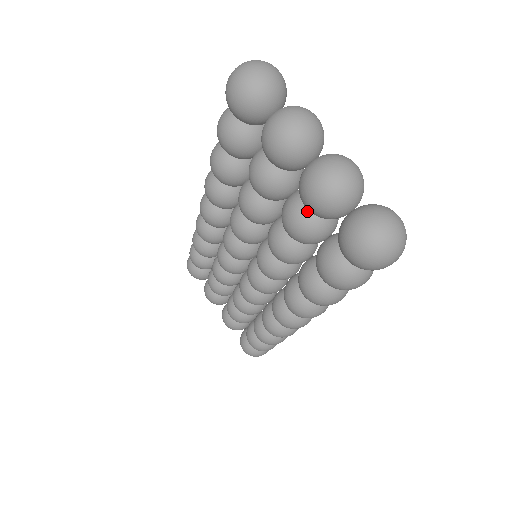
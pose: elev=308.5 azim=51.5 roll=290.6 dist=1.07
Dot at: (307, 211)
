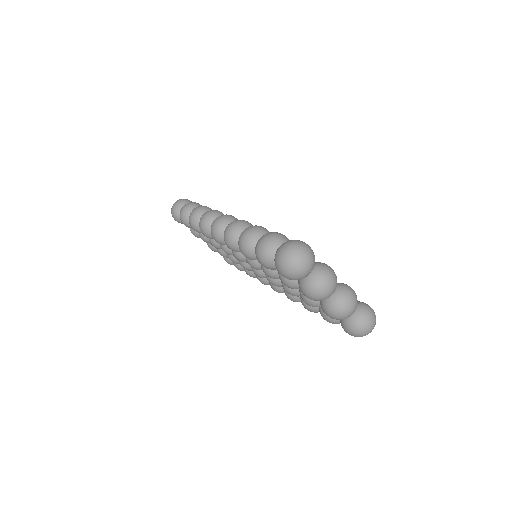
Dot at: occluded
